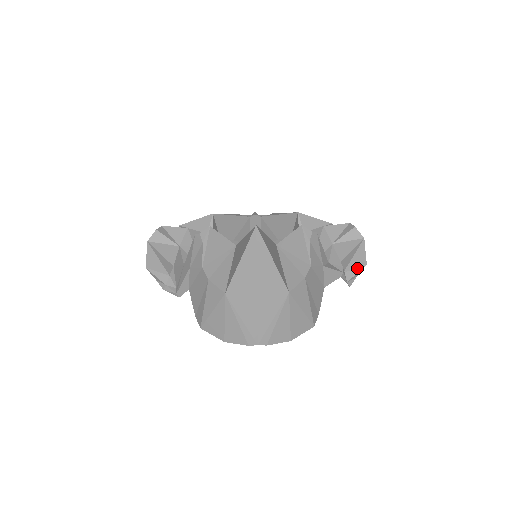
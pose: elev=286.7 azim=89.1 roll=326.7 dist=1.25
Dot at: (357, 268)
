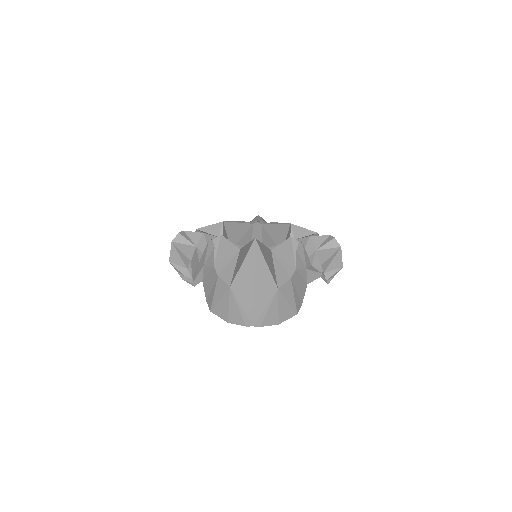
Dot at: (335, 270)
